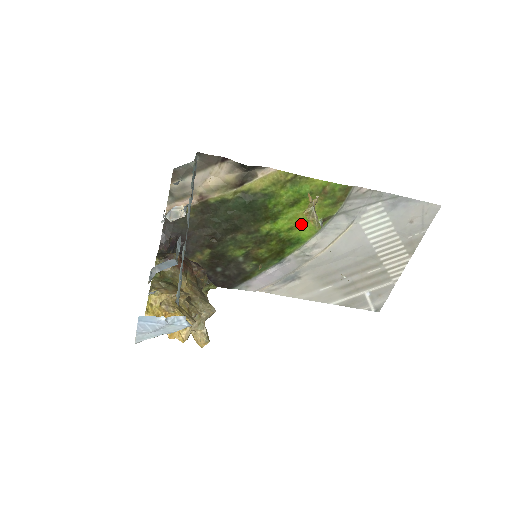
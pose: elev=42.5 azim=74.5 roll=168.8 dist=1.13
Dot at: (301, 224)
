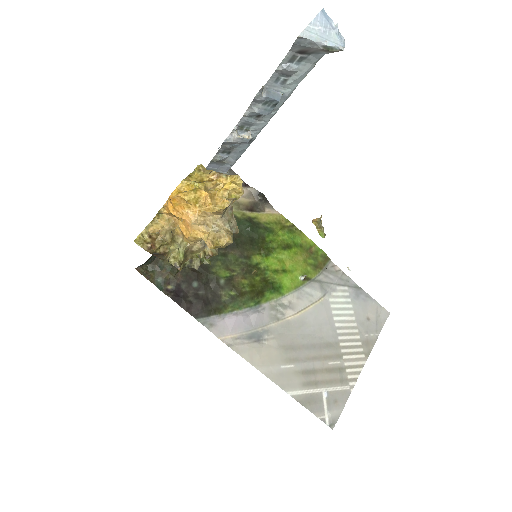
Dot at: (286, 271)
